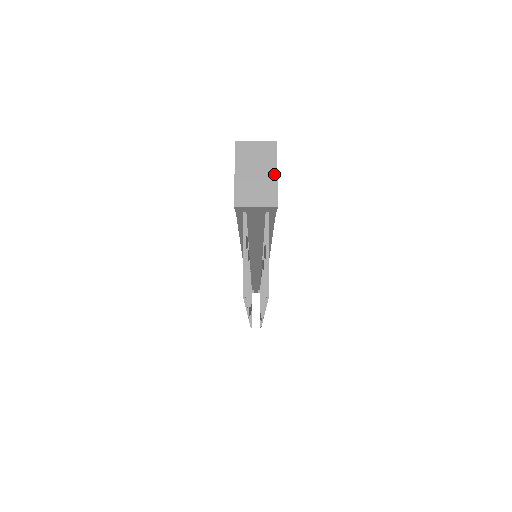
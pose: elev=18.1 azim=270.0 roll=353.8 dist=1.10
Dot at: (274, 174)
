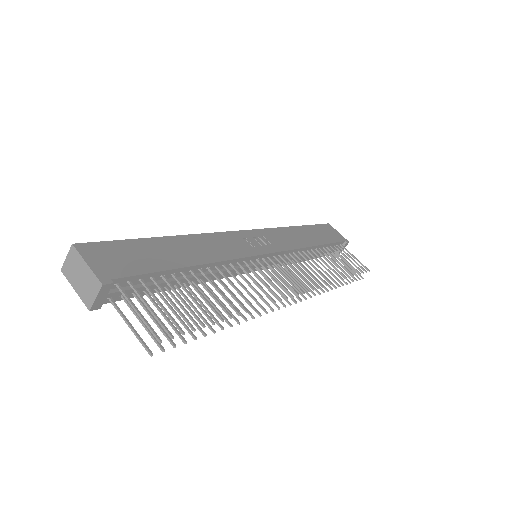
Dot at: (86, 266)
